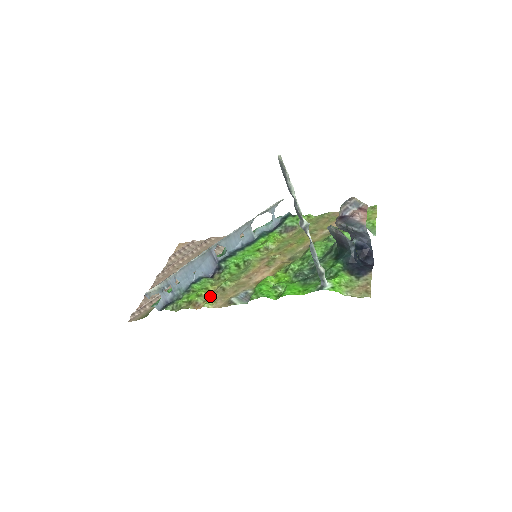
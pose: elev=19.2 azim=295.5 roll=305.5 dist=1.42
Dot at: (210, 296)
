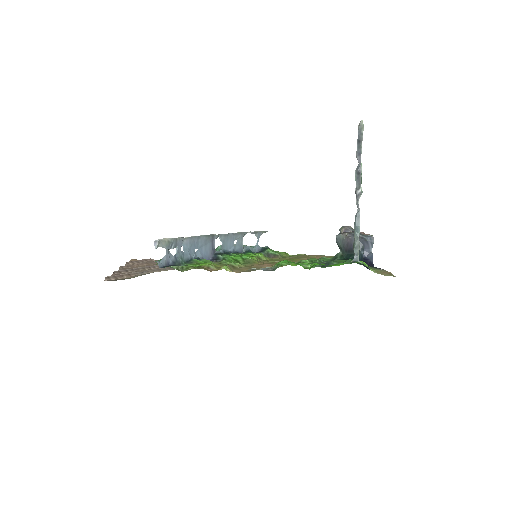
Dot at: occluded
